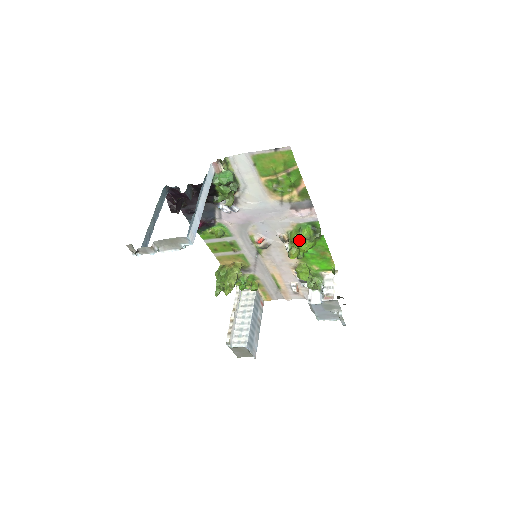
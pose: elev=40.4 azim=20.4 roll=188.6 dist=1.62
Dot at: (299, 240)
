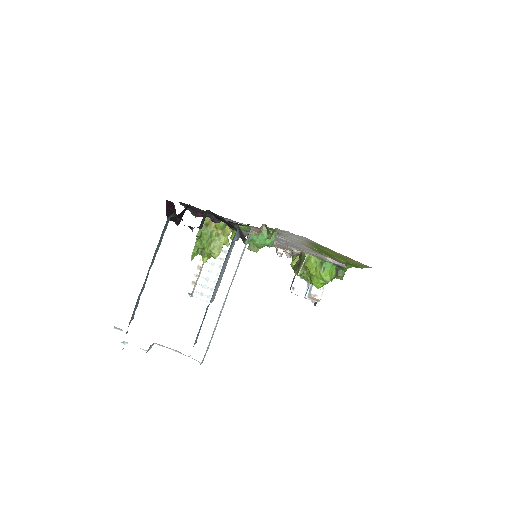
Dot at: (316, 276)
